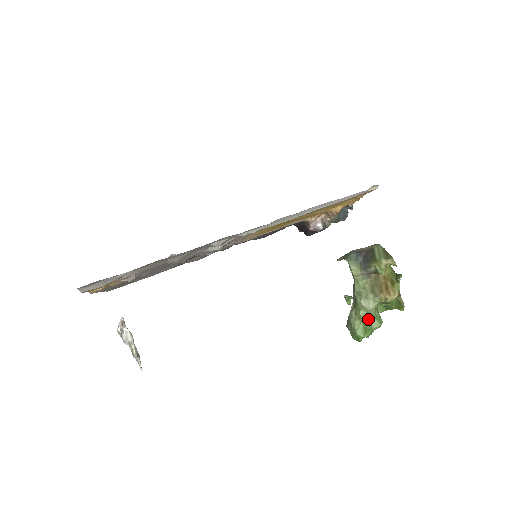
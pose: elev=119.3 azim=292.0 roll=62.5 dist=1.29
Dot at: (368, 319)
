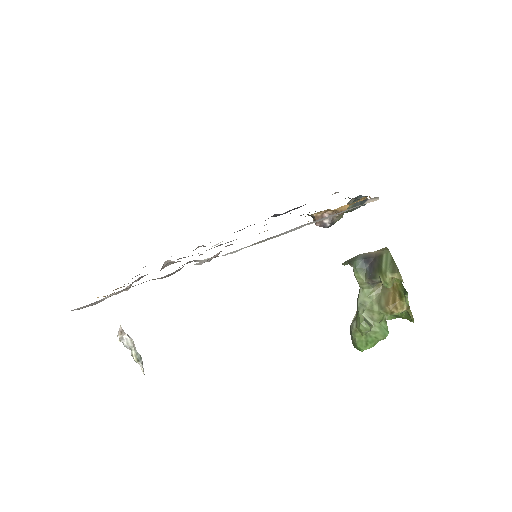
Dot at: (371, 331)
